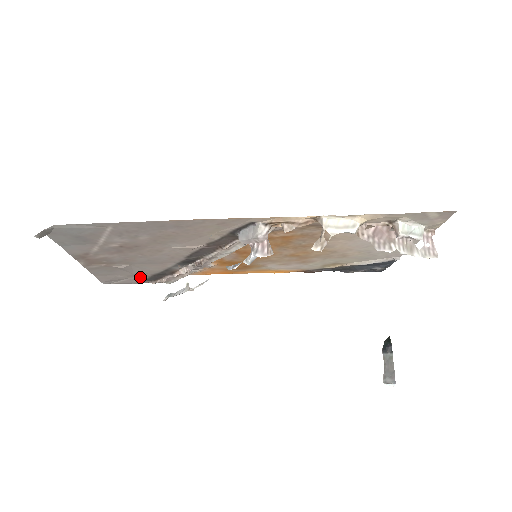
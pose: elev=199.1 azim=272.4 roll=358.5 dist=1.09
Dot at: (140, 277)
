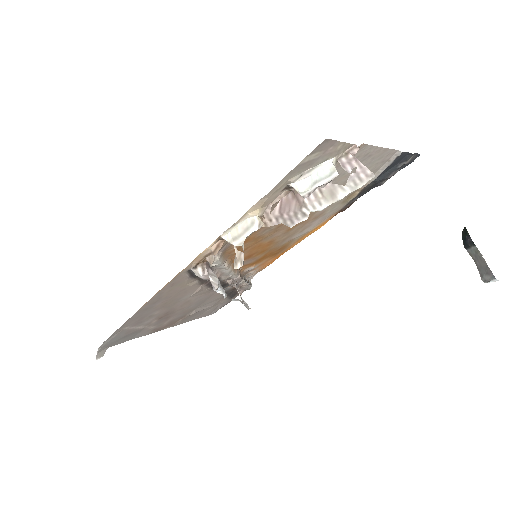
Dot at: (223, 301)
